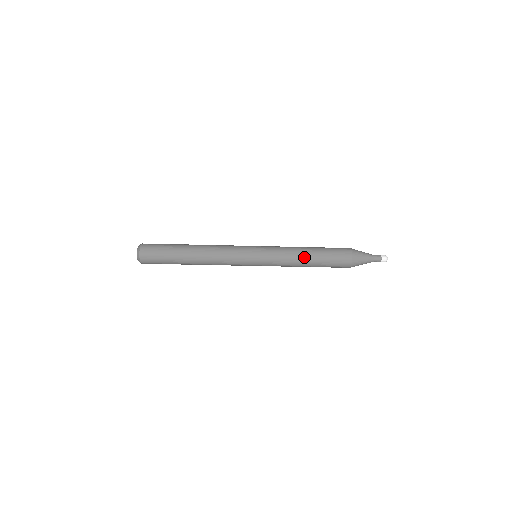
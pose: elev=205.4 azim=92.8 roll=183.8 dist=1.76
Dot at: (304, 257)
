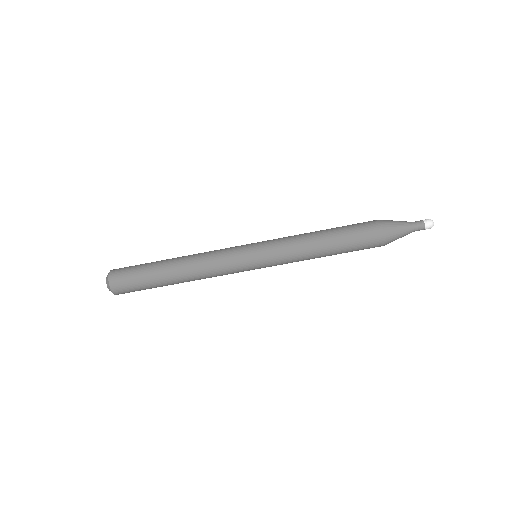
Dot at: (318, 245)
